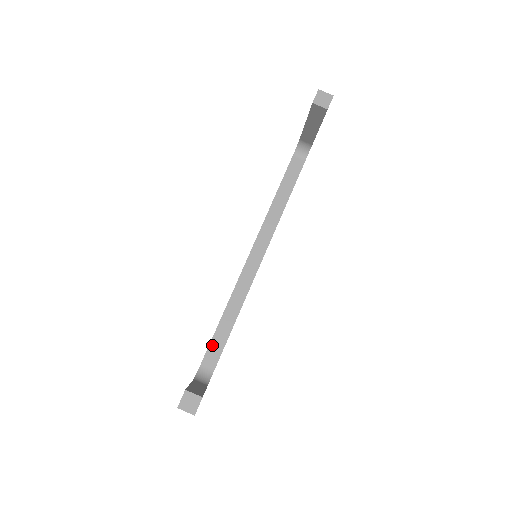
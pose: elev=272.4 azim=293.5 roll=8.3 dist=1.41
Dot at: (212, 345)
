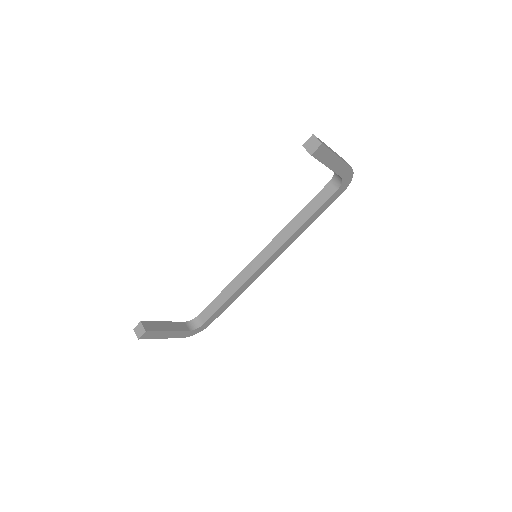
Dot at: (210, 306)
